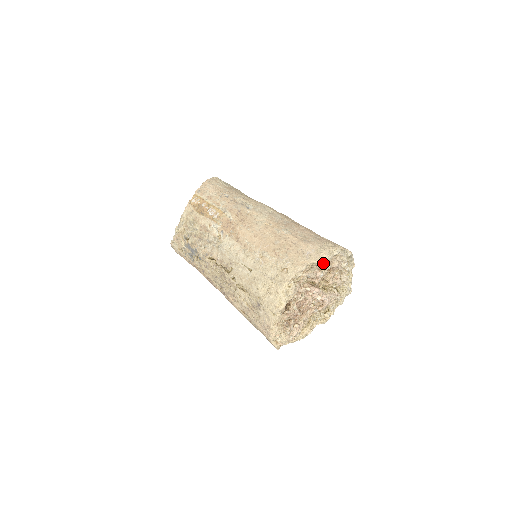
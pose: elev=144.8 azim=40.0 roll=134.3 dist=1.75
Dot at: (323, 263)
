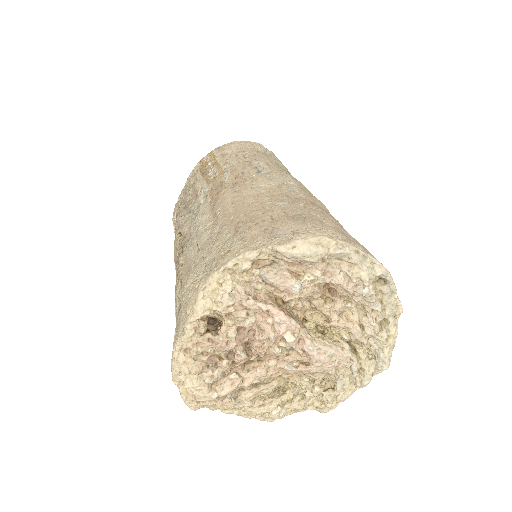
Dot at: (297, 258)
